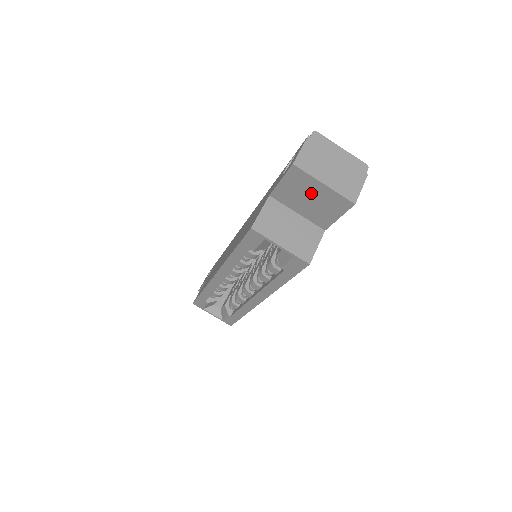
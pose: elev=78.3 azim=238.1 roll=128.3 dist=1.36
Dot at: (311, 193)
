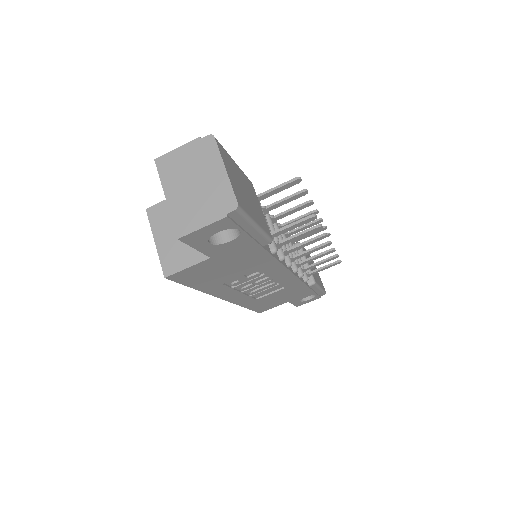
Dot at: occluded
